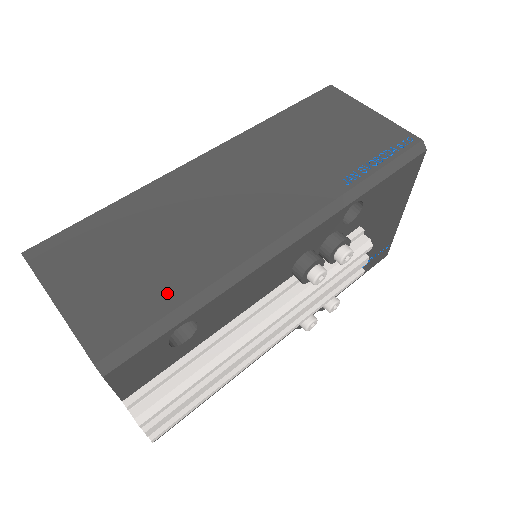
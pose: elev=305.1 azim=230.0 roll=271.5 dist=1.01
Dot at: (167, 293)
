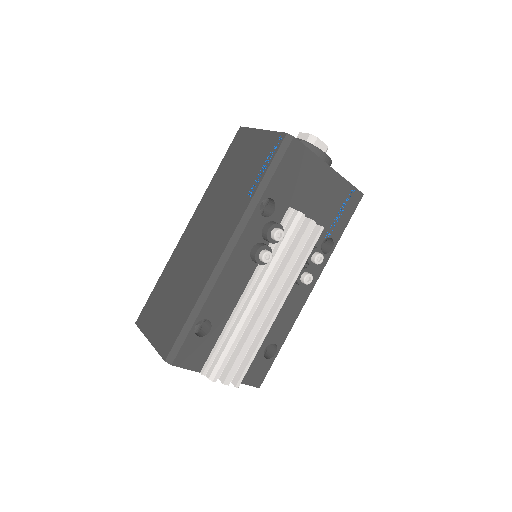
Dot at: (184, 313)
